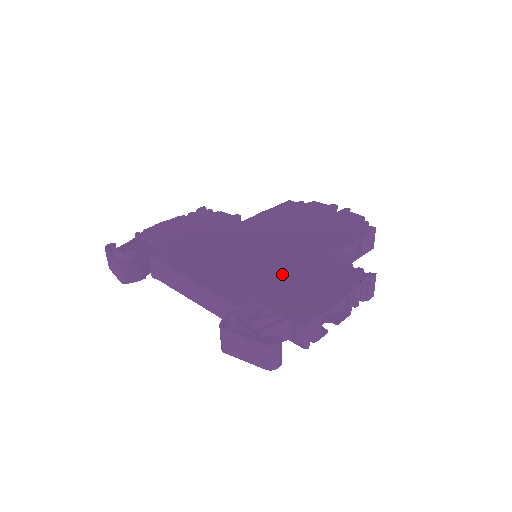
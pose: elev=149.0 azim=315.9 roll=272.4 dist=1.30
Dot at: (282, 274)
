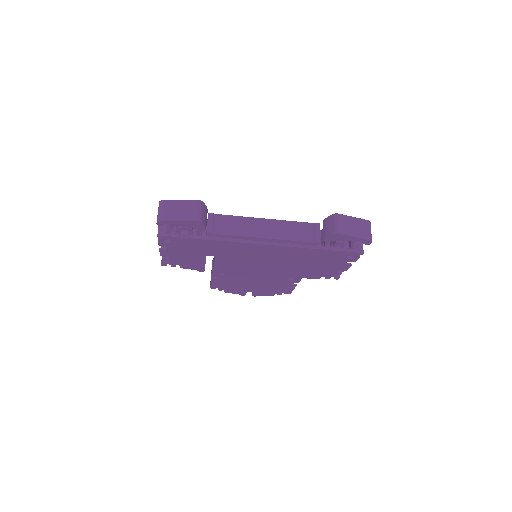
Dot at: occluded
